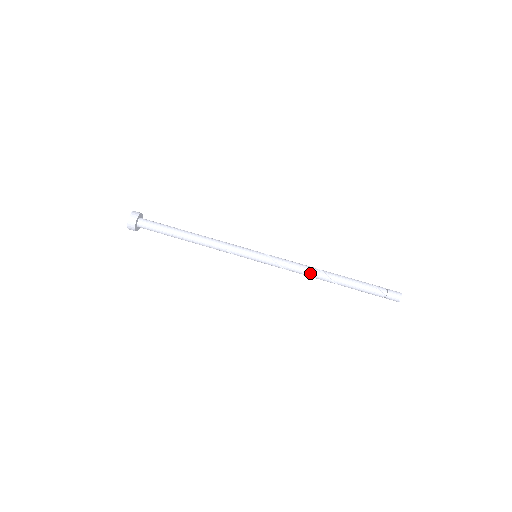
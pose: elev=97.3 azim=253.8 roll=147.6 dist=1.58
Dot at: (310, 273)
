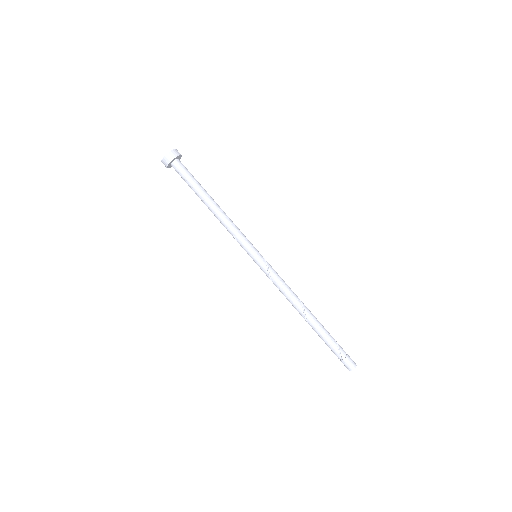
Dot at: (292, 300)
